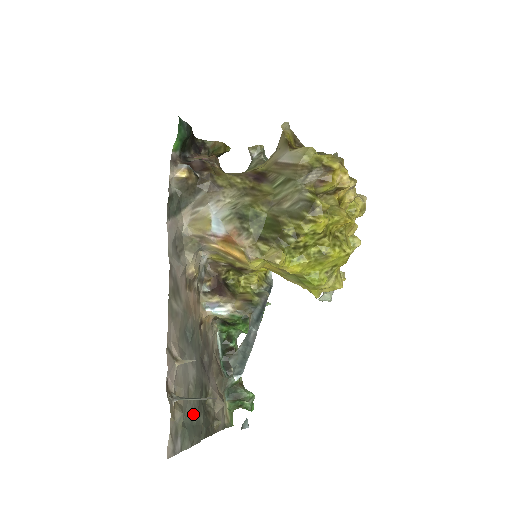
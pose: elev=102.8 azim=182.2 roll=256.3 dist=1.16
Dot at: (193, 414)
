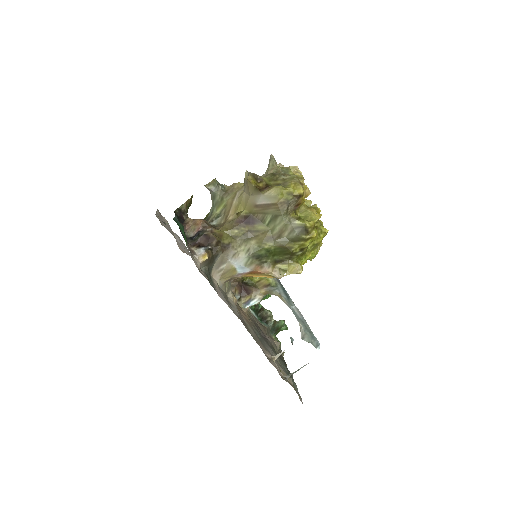
Dot at: (285, 369)
